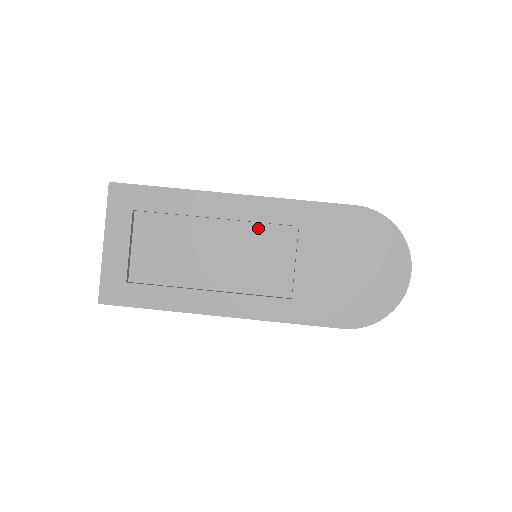
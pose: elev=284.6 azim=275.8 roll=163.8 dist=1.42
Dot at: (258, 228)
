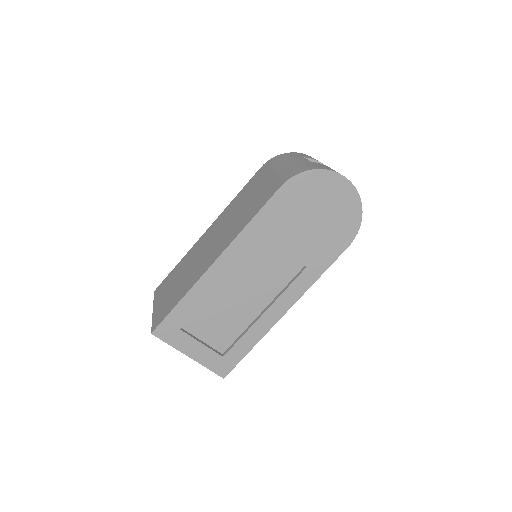
Dot at: (247, 259)
